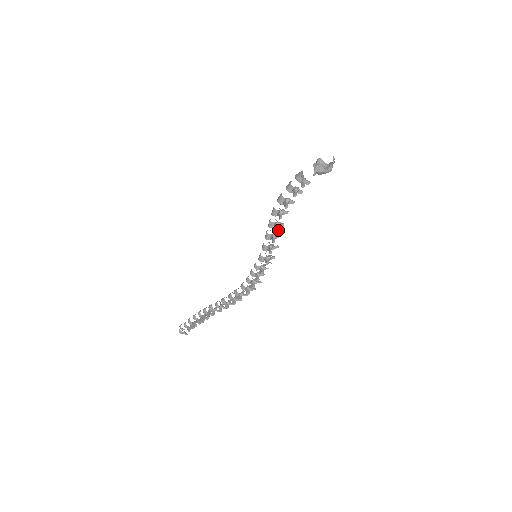
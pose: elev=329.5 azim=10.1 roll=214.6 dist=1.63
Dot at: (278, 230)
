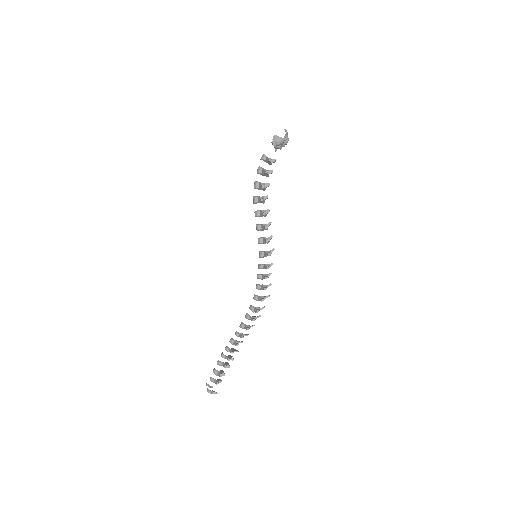
Dot at: occluded
